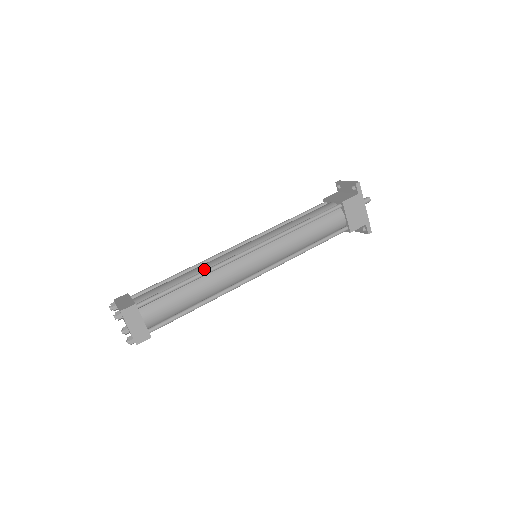
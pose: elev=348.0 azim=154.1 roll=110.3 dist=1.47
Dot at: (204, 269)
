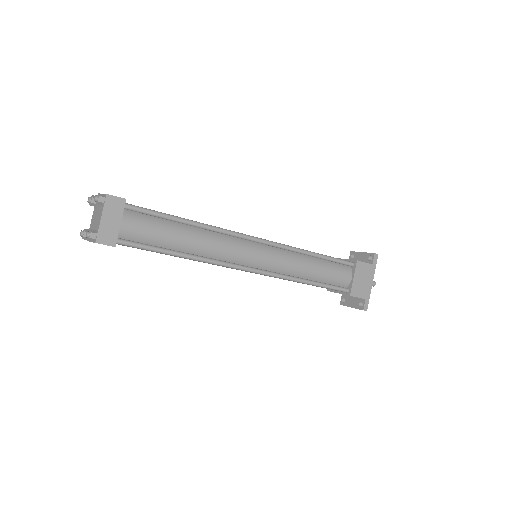
Dot at: occluded
